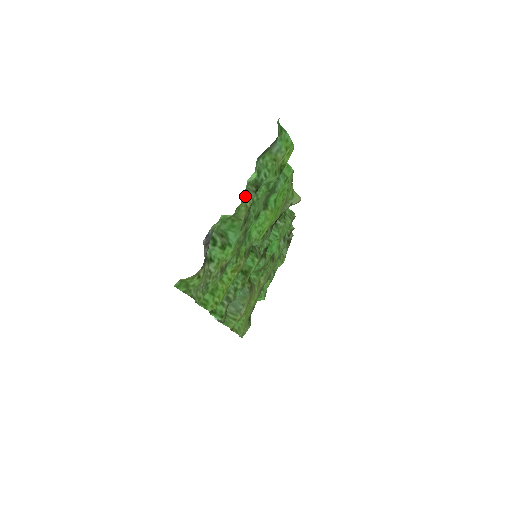
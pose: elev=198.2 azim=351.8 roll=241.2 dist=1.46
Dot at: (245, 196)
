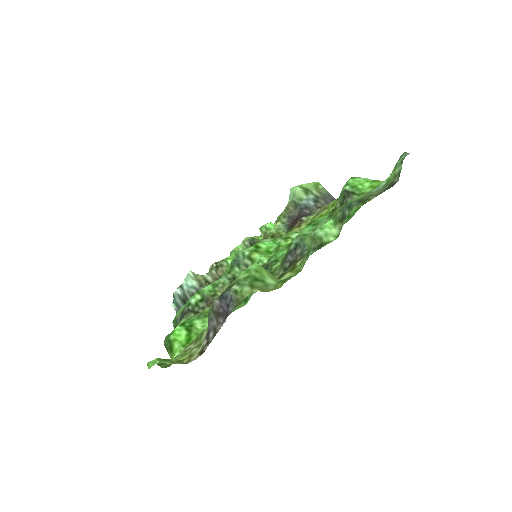
Dot at: occluded
